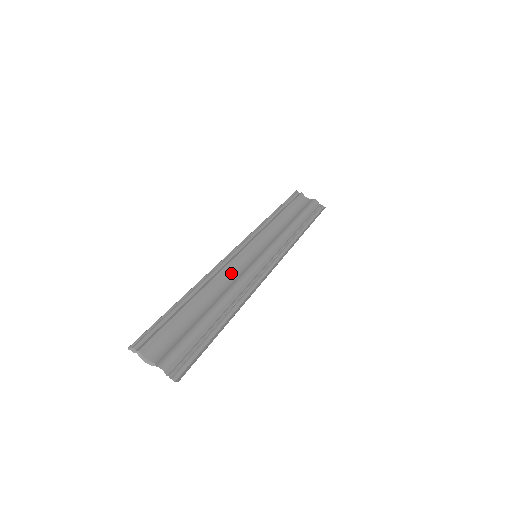
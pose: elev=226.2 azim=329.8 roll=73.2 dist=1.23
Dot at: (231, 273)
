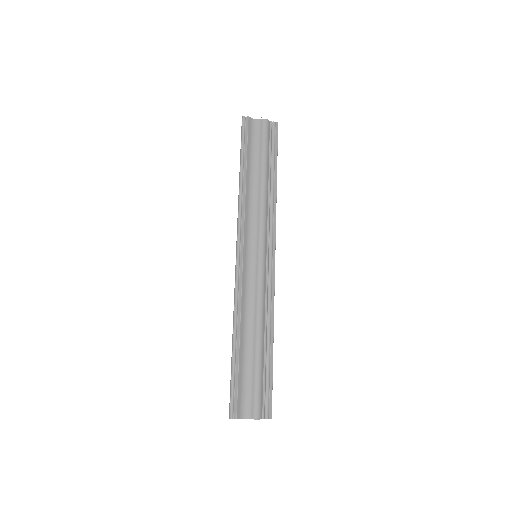
Dot at: (248, 291)
